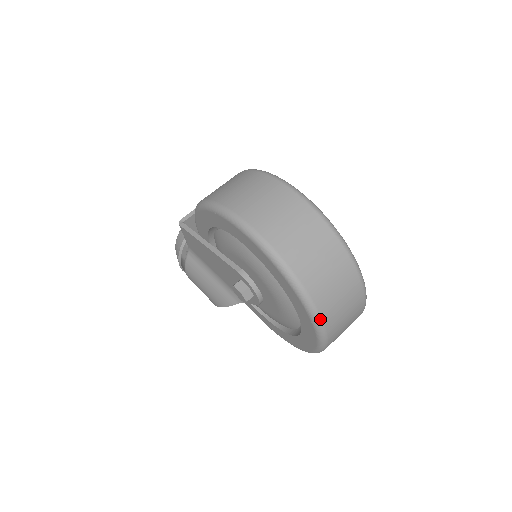
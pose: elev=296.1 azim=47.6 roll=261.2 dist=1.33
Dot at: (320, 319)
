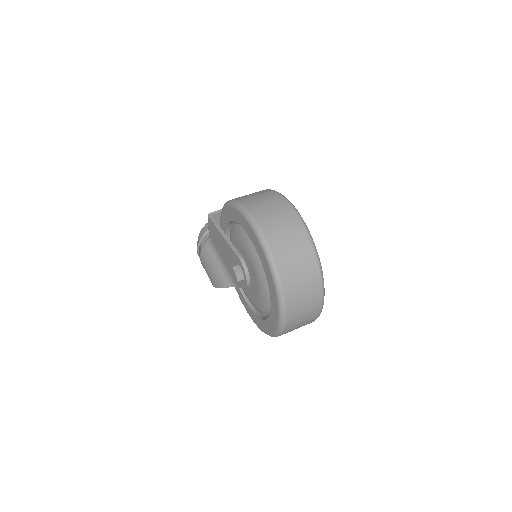
Dot at: (284, 303)
